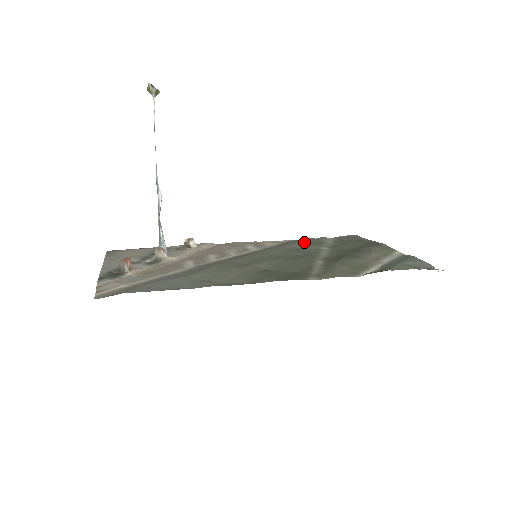
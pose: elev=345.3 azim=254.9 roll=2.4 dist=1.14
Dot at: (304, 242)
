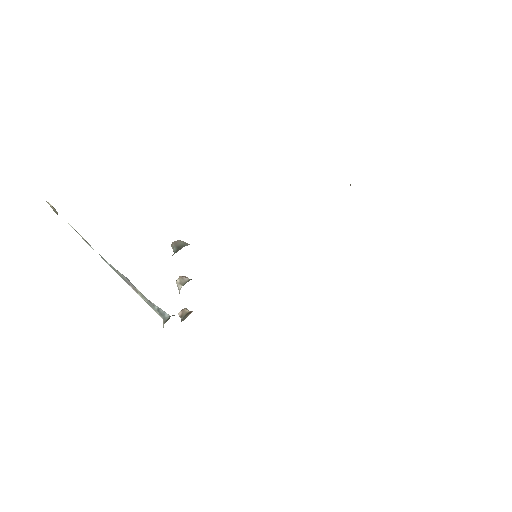
Dot at: occluded
